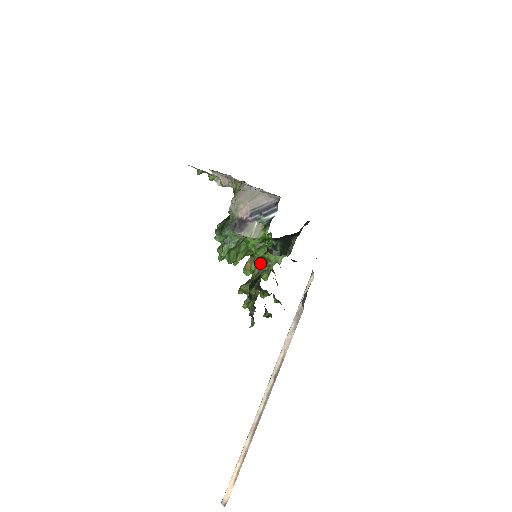
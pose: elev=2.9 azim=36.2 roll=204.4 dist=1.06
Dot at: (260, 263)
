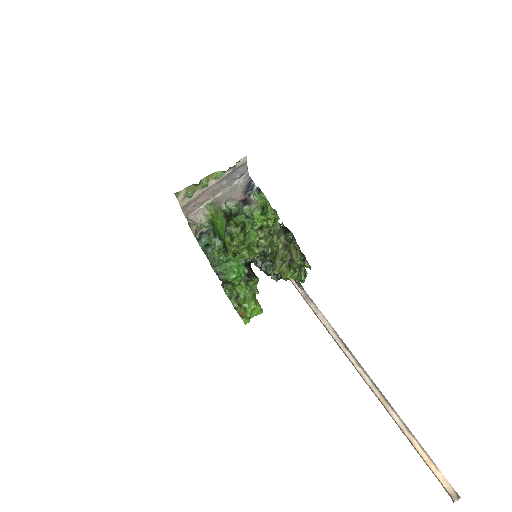
Dot at: (267, 245)
